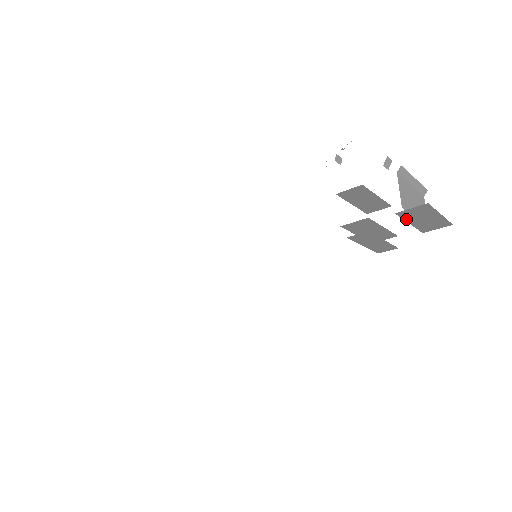
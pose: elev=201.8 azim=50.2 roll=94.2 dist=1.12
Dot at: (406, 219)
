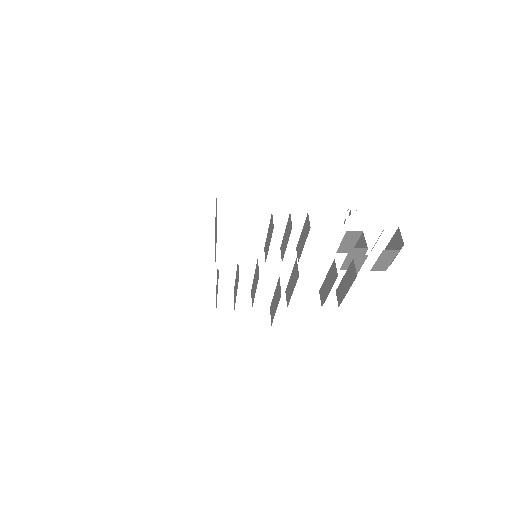
Dot at: (380, 257)
